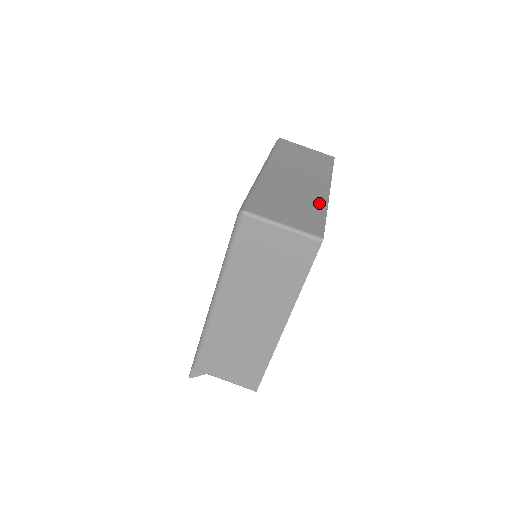
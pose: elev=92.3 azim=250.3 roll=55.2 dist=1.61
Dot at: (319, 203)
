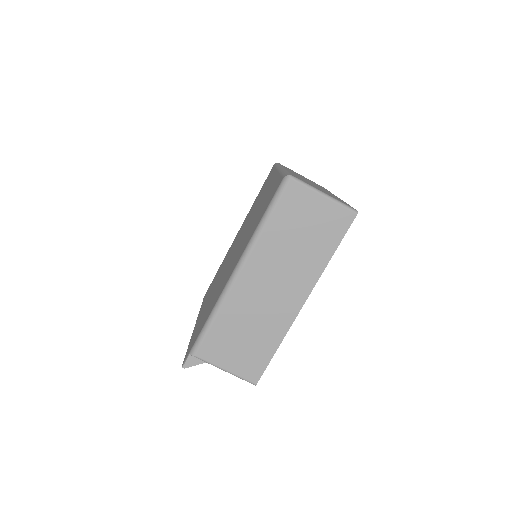
Dot at: occluded
